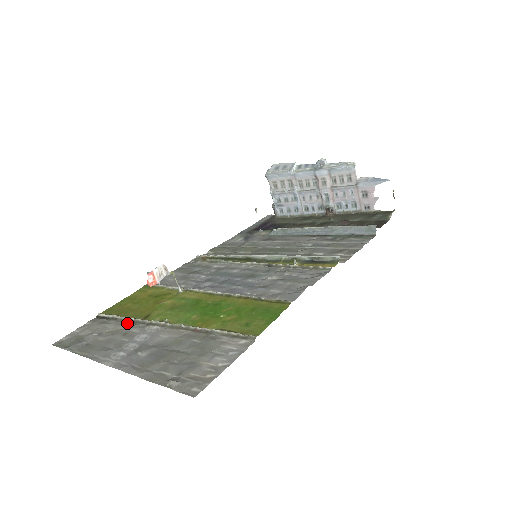
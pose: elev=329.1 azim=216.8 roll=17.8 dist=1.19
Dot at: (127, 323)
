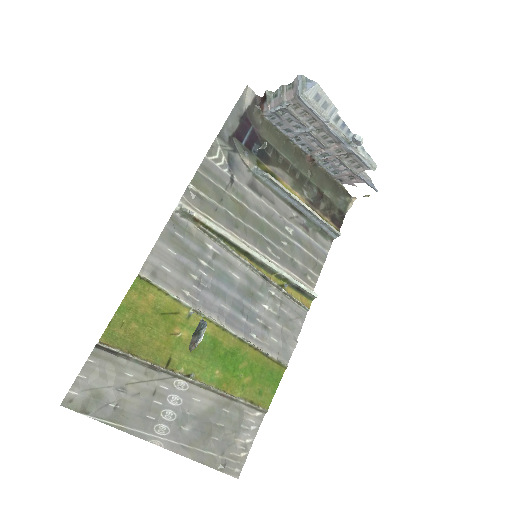
Dot at: (148, 370)
